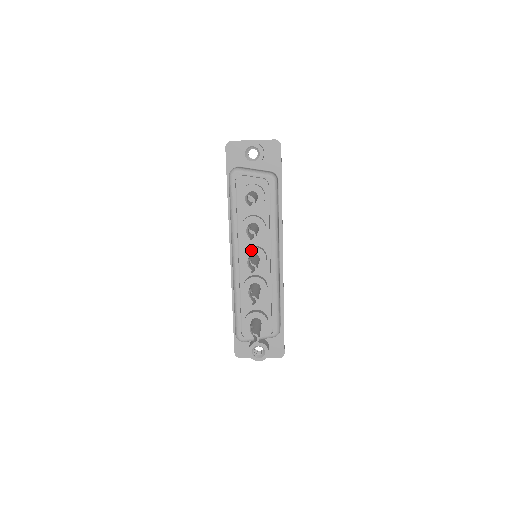
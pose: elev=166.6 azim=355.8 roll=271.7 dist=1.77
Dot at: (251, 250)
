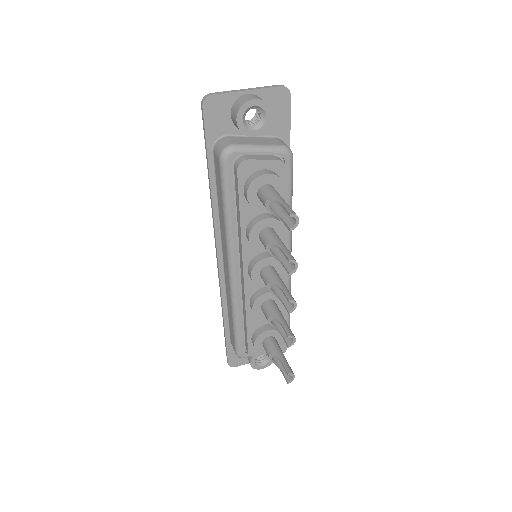
Dot at: (263, 262)
